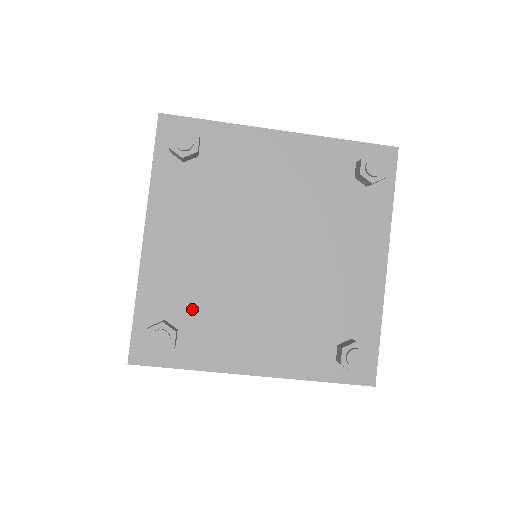
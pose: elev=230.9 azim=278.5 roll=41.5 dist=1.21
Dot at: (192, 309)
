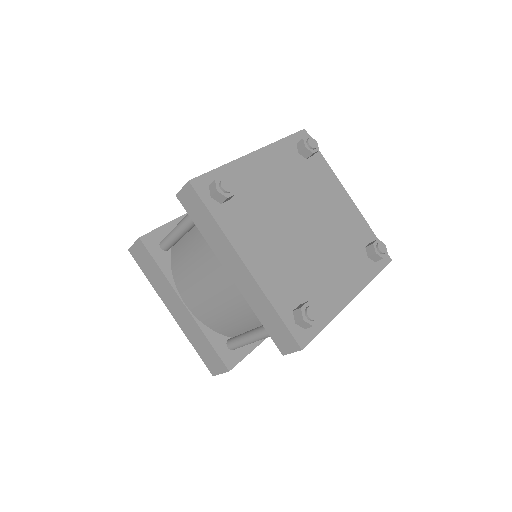
Dot at: (246, 201)
